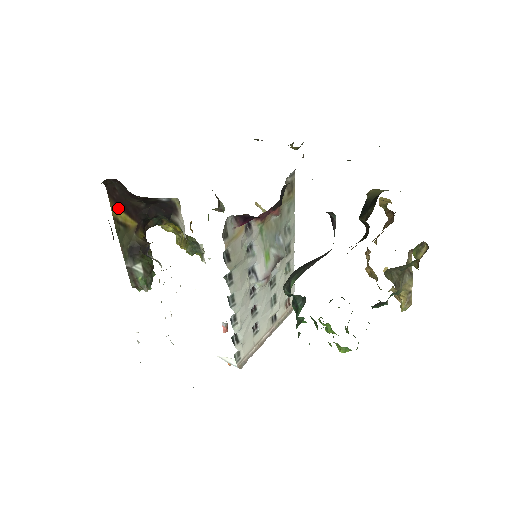
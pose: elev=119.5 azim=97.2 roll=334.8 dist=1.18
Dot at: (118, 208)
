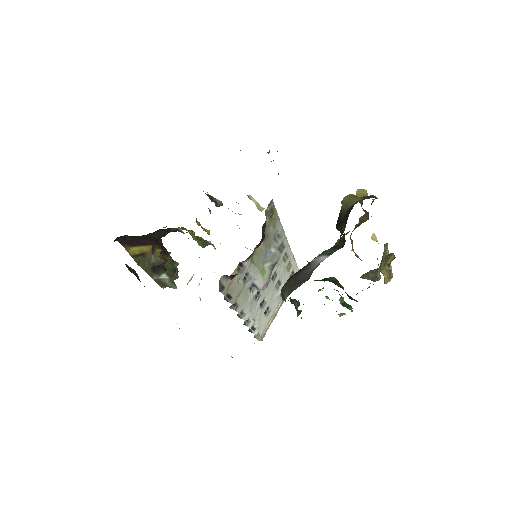
Dot at: (133, 246)
